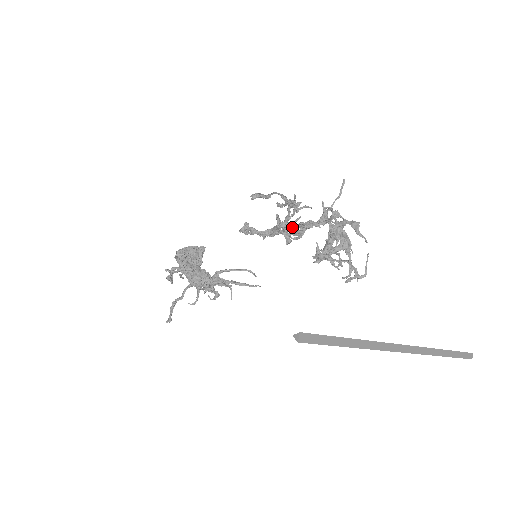
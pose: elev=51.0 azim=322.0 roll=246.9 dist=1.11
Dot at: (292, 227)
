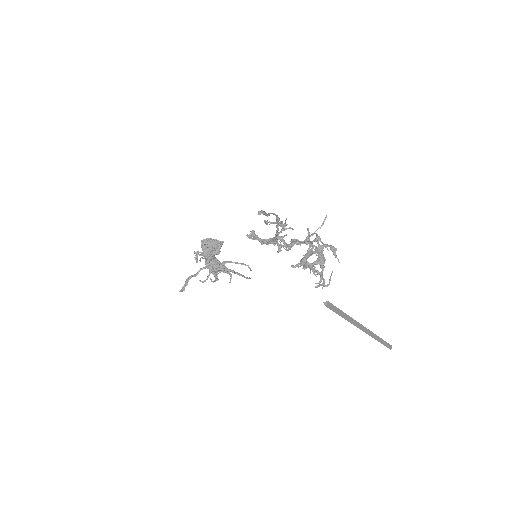
Dot at: (284, 241)
